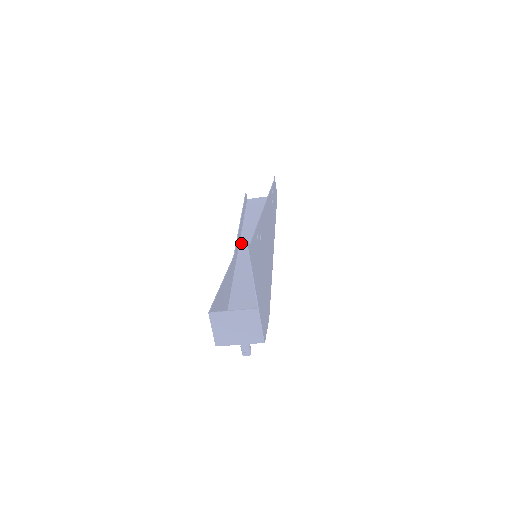
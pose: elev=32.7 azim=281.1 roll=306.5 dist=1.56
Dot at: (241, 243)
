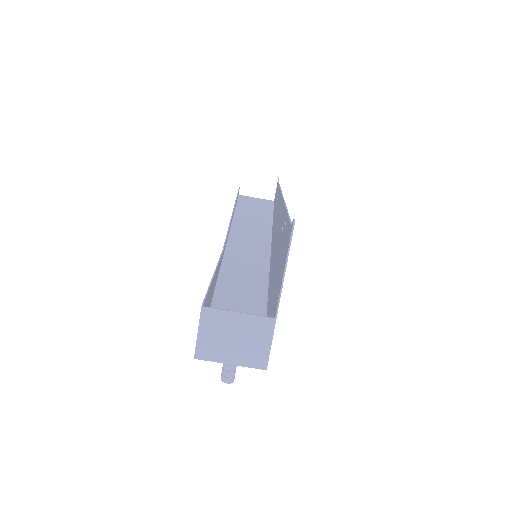
Dot at: (230, 239)
